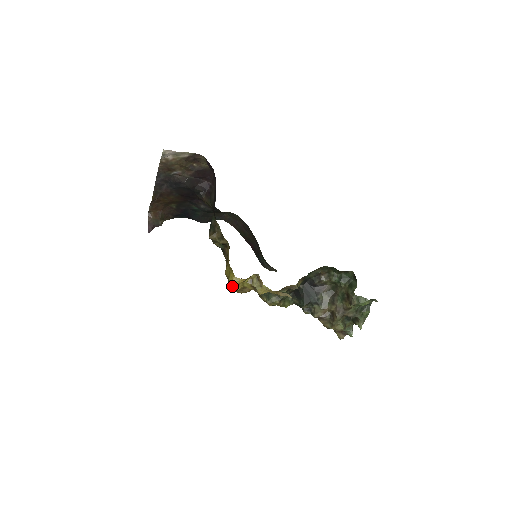
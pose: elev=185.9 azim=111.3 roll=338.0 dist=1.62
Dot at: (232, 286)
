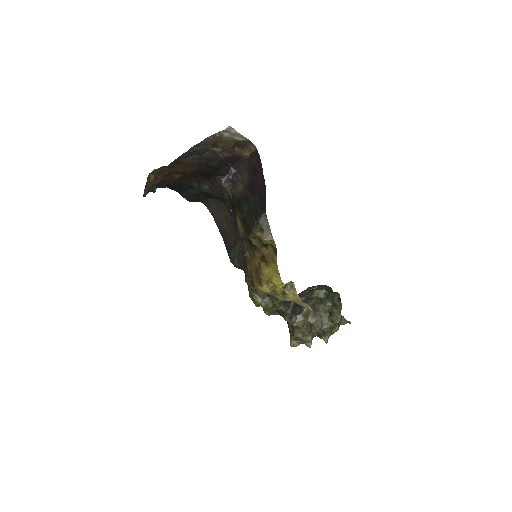
Dot at: (265, 287)
